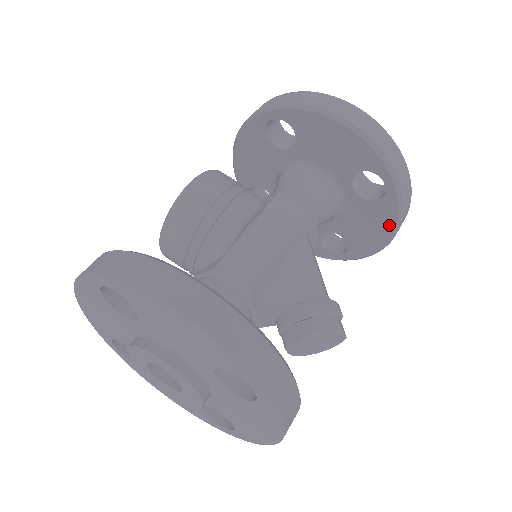
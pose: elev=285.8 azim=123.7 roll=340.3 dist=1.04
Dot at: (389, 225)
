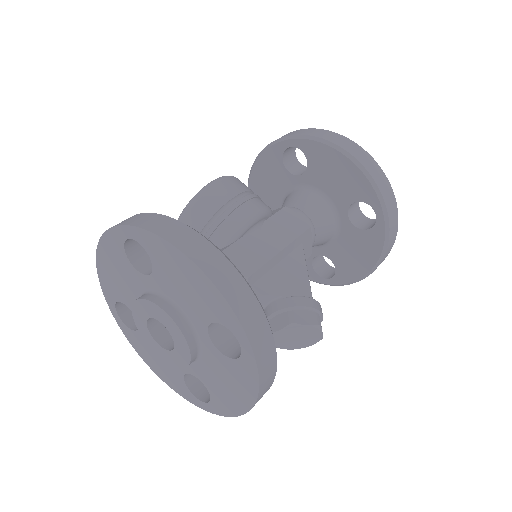
Dot at: (375, 254)
